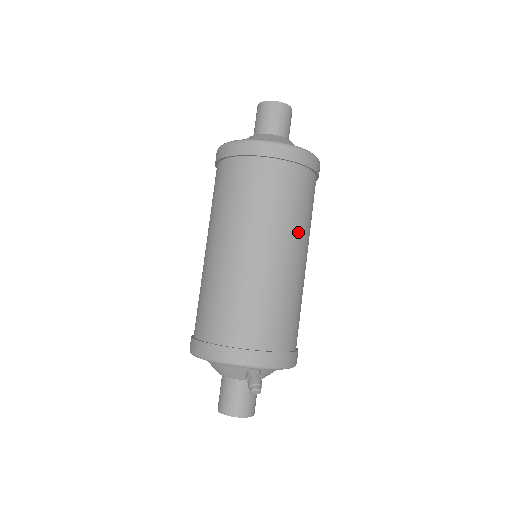
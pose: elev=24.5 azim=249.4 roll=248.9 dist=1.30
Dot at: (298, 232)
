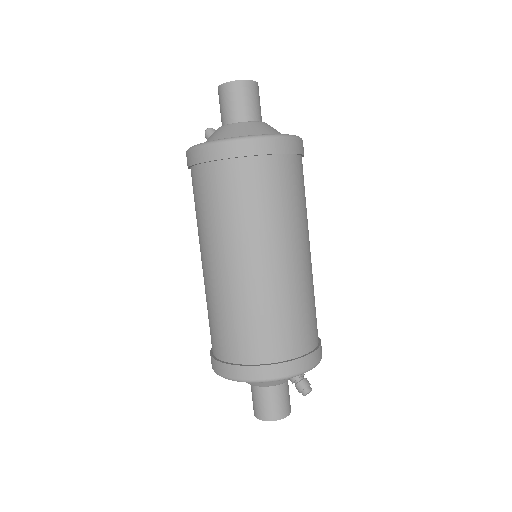
Dot at: (307, 226)
